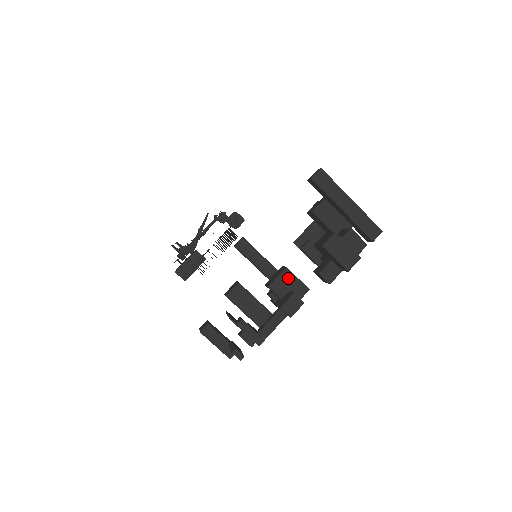
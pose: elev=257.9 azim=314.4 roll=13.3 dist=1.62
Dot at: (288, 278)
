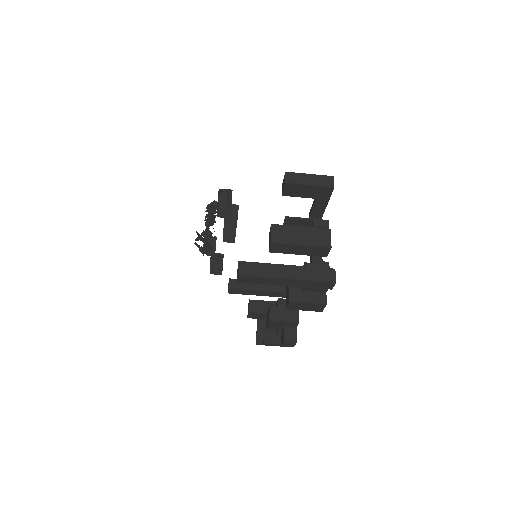
Dot at: (277, 323)
